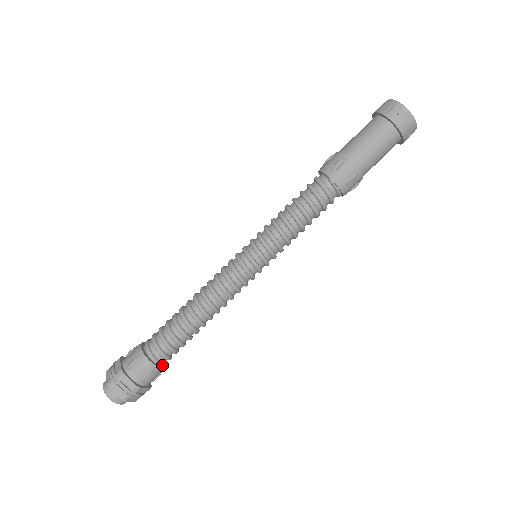
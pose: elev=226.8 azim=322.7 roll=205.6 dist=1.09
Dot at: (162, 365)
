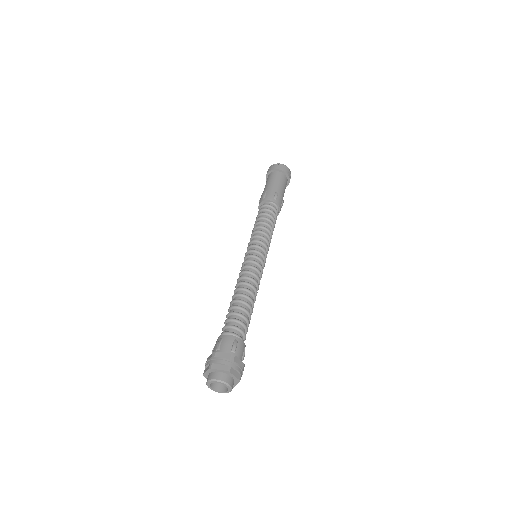
Dot at: occluded
